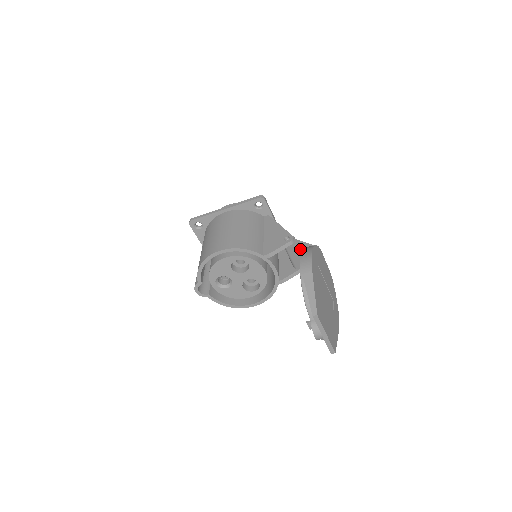
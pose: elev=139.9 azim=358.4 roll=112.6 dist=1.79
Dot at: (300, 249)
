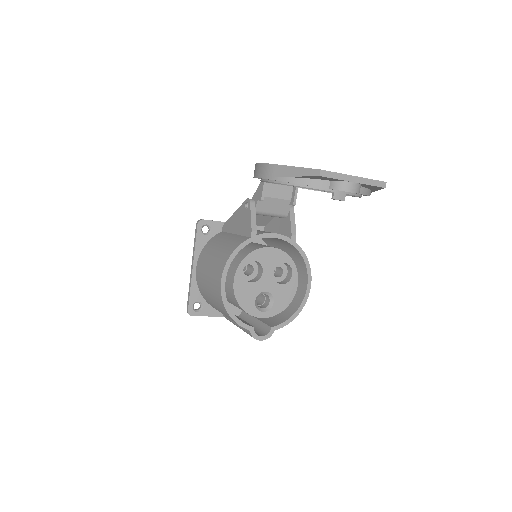
Dot at: (262, 193)
